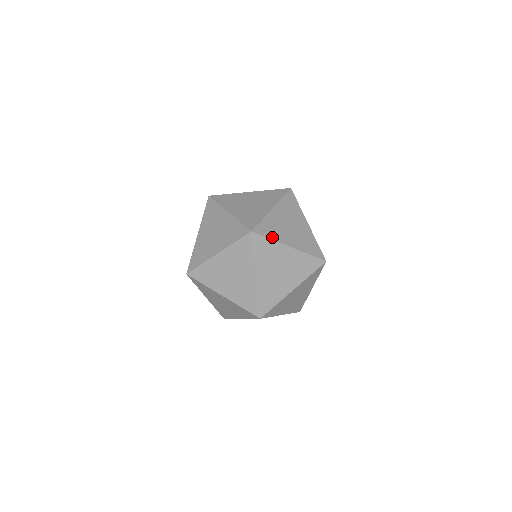
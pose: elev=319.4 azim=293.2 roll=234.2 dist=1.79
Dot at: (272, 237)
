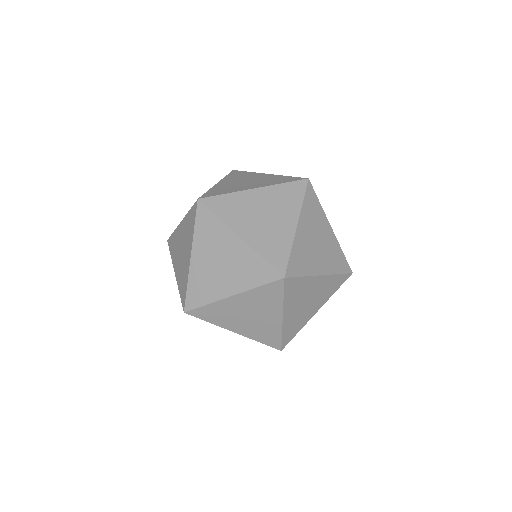
Dot at: (222, 216)
